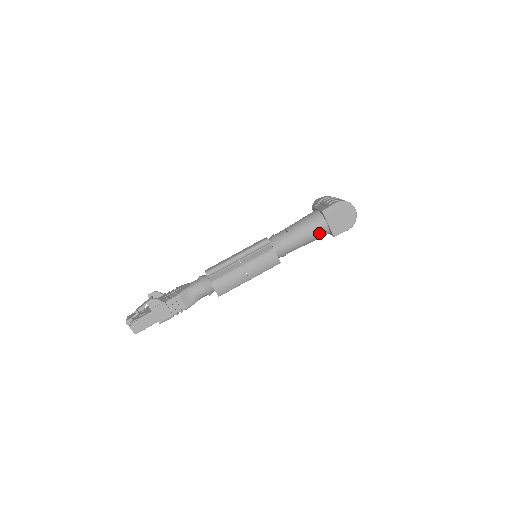
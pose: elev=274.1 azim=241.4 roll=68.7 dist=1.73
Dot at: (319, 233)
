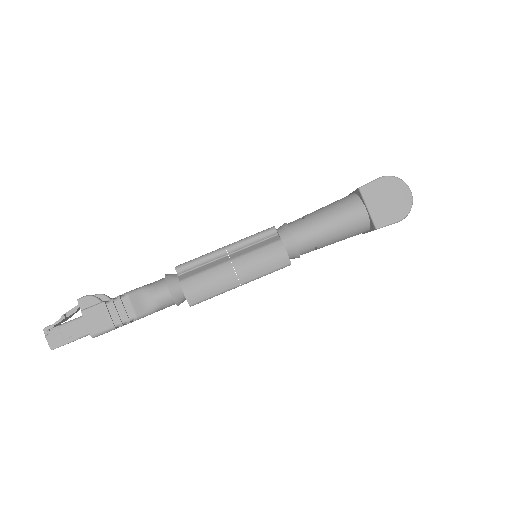
Dot at: (353, 223)
